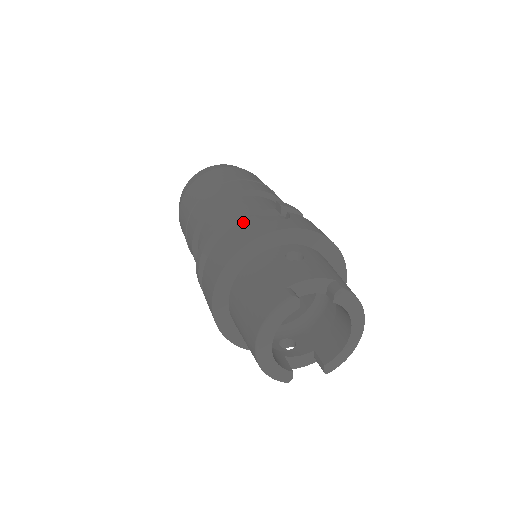
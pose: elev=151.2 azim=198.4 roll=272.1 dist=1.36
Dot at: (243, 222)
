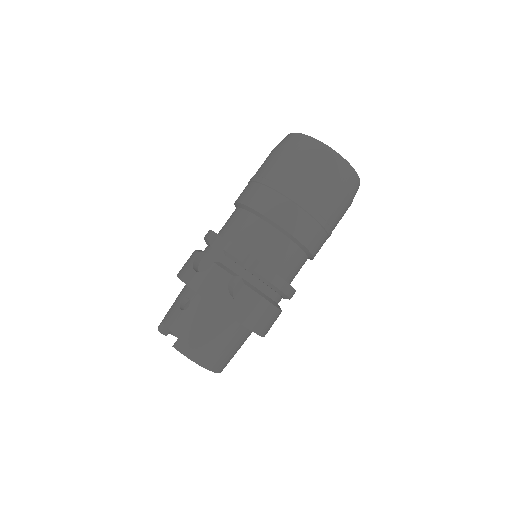
Dot at: (194, 253)
